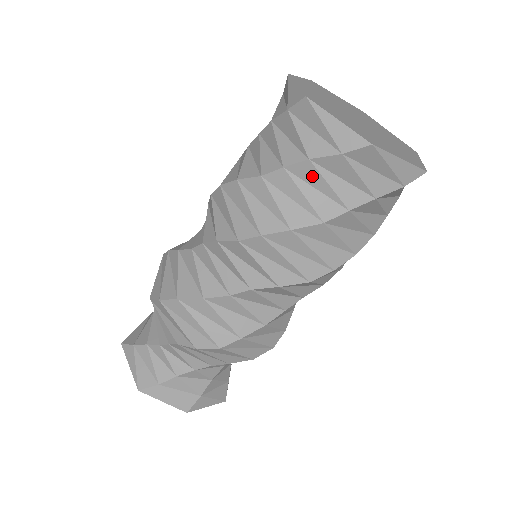
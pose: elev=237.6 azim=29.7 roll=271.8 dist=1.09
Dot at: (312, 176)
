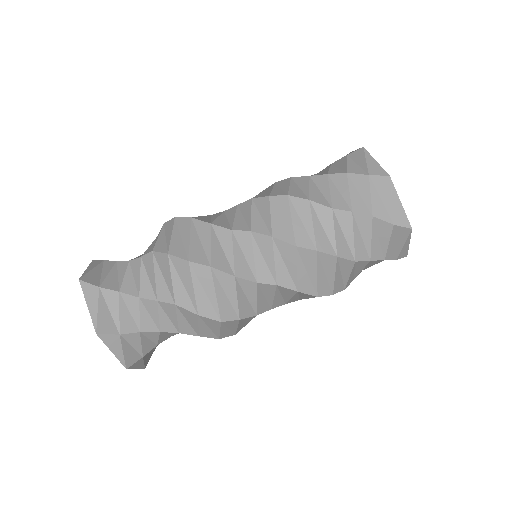
Dot at: (366, 227)
